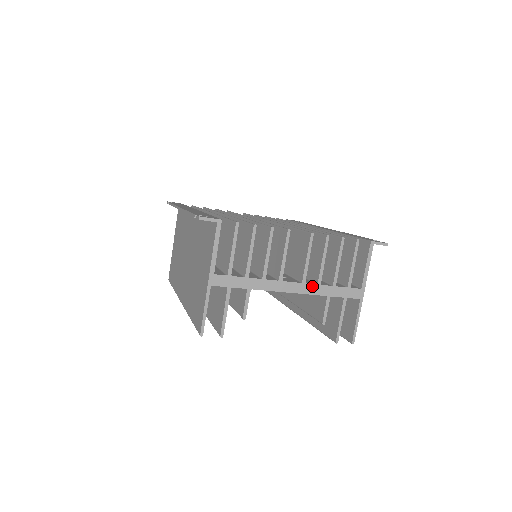
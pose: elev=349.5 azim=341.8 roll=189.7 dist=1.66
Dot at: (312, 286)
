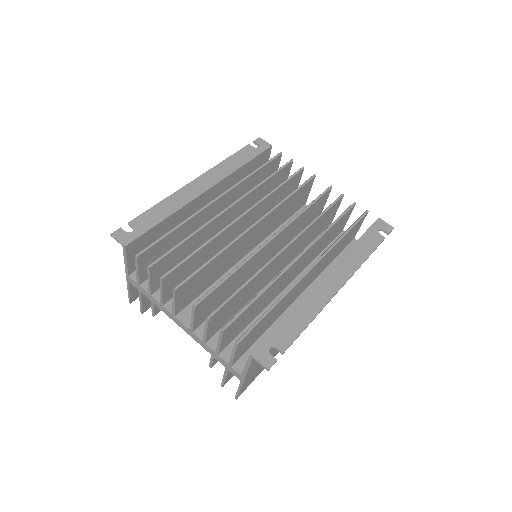
Dot at: (198, 338)
